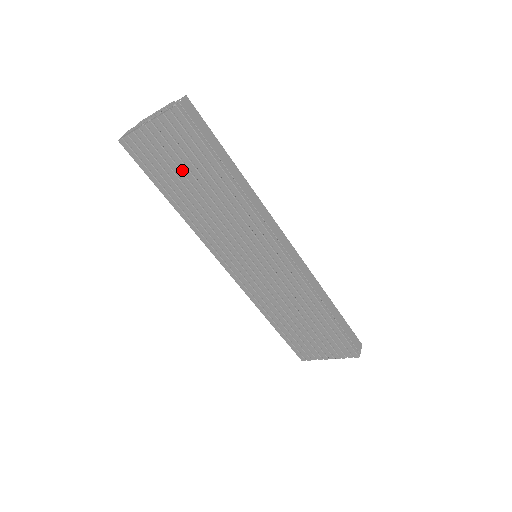
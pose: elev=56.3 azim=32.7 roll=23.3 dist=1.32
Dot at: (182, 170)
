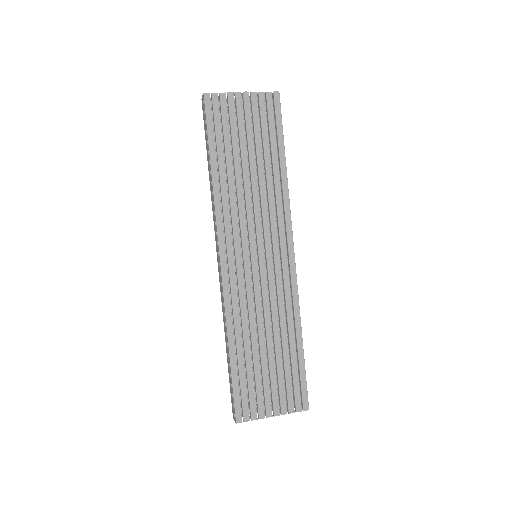
Dot at: (248, 141)
